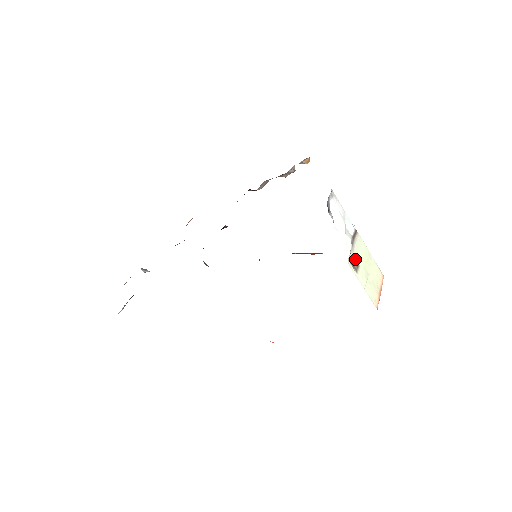
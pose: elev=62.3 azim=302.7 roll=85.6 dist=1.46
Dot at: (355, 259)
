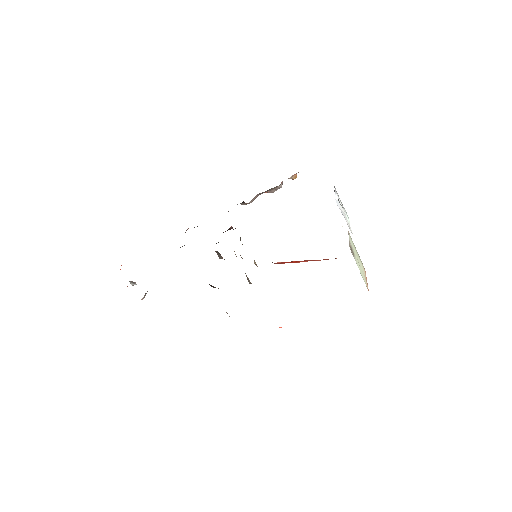
Dot at: (351, 247)
